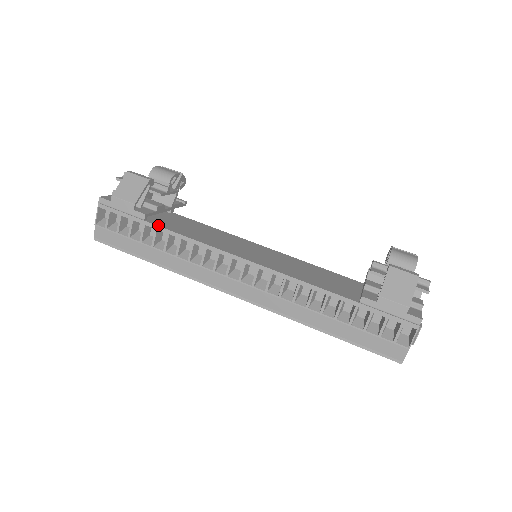
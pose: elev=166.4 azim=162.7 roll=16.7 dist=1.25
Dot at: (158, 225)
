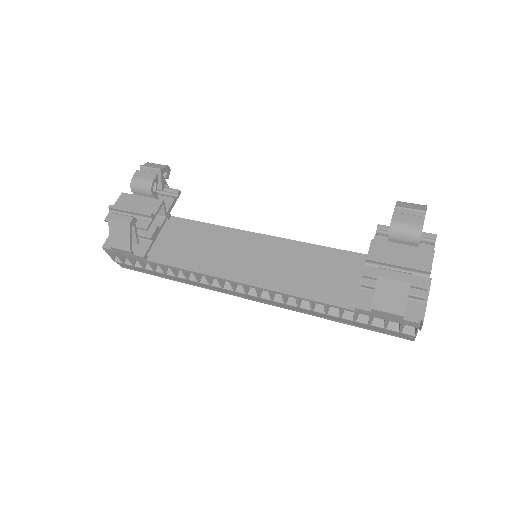
Dot at: (159, 262)
